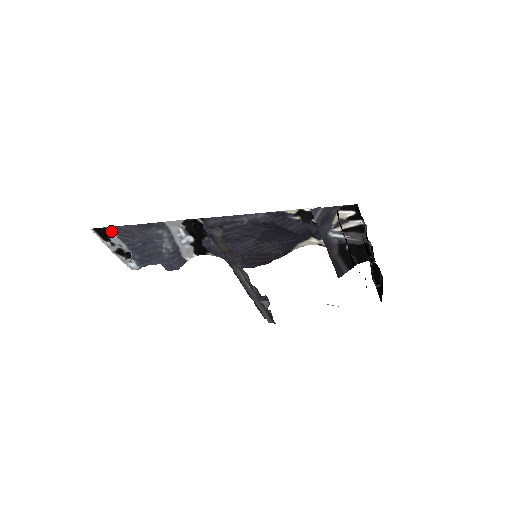
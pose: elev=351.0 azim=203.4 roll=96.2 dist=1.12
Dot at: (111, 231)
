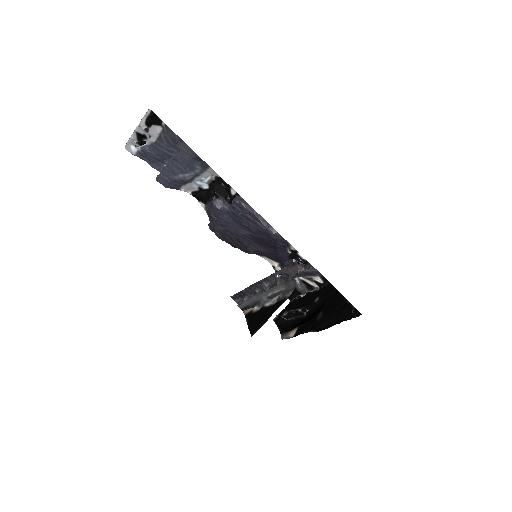
Dot at: (162, 126)
